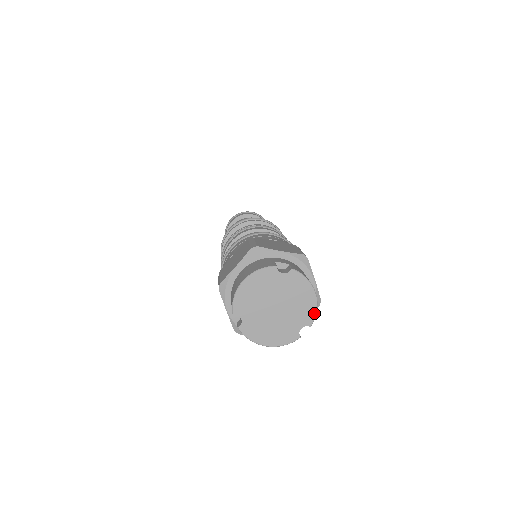
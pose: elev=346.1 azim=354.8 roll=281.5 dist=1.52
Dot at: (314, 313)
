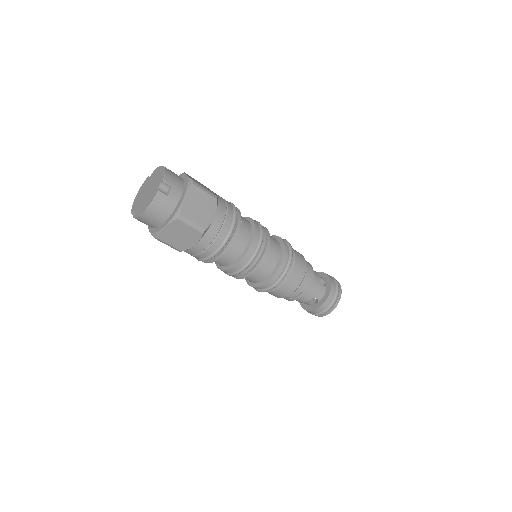
Dot at: (164, 174)
